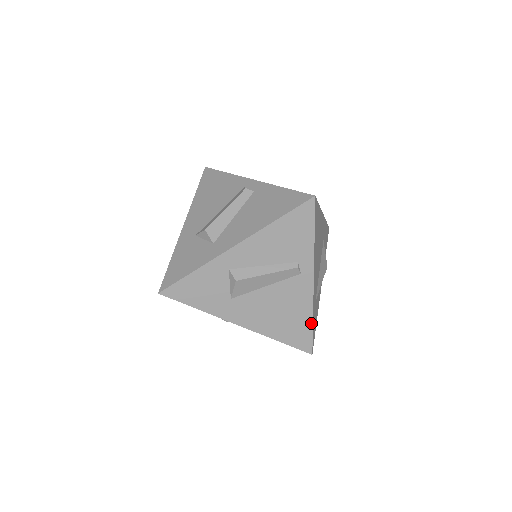
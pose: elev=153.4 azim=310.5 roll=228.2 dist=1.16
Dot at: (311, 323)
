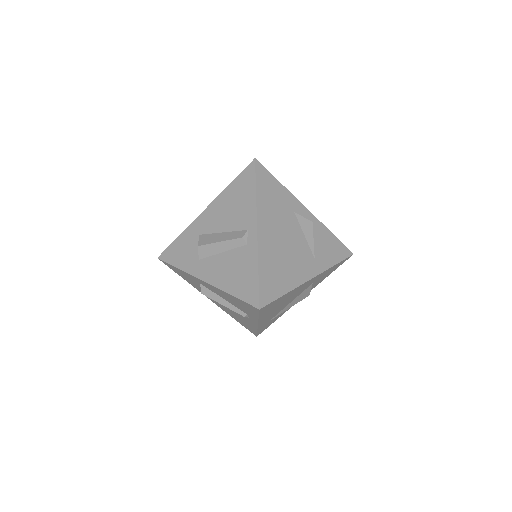
Dot at: (256, 331)
